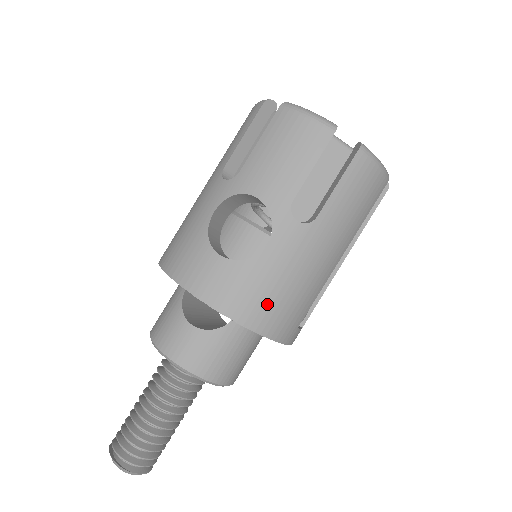
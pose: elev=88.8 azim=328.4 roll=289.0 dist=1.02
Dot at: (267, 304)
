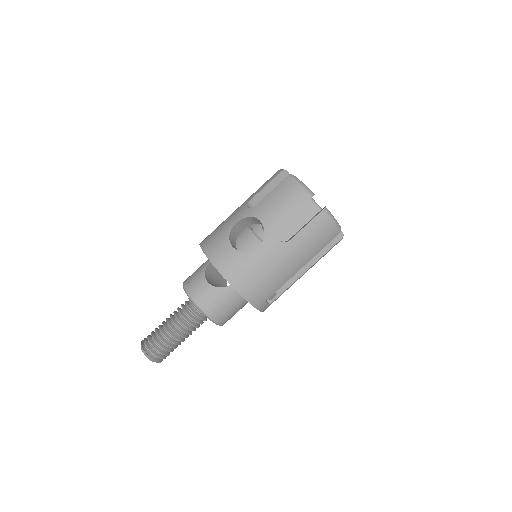
Dot at: (250, 280)
